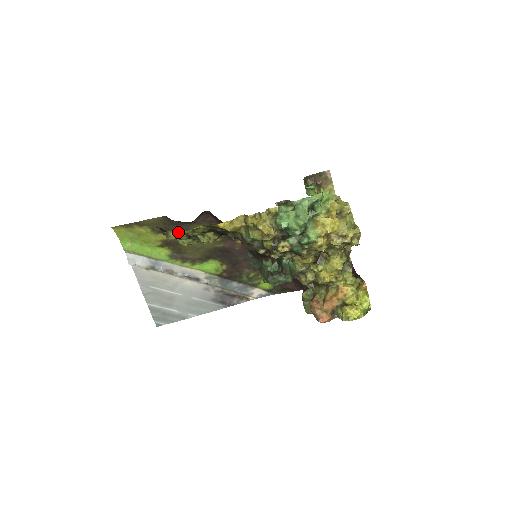
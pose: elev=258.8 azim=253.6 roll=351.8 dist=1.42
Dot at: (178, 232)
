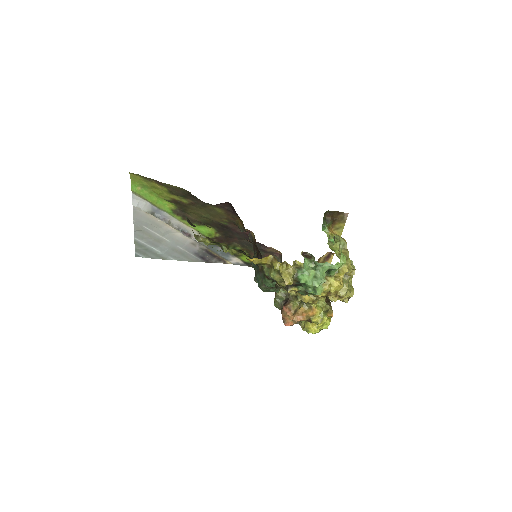
Dot at: occluded
